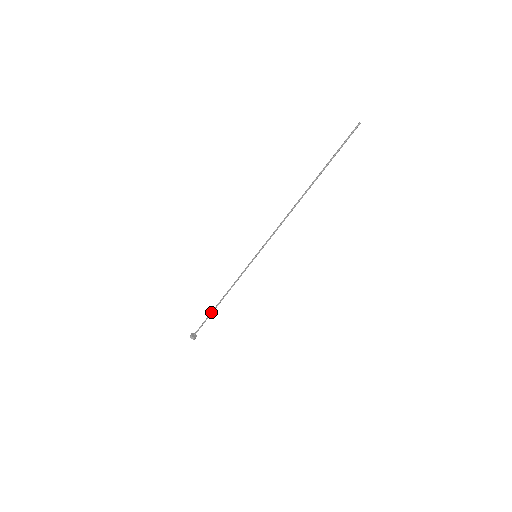
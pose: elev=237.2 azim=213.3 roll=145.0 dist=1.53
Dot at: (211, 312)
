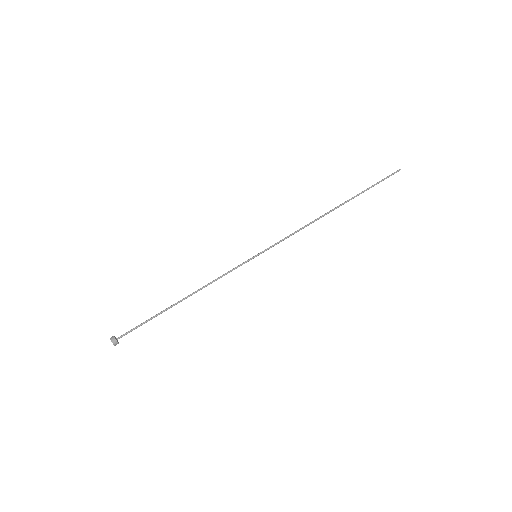
Dot at: (162, 311)
